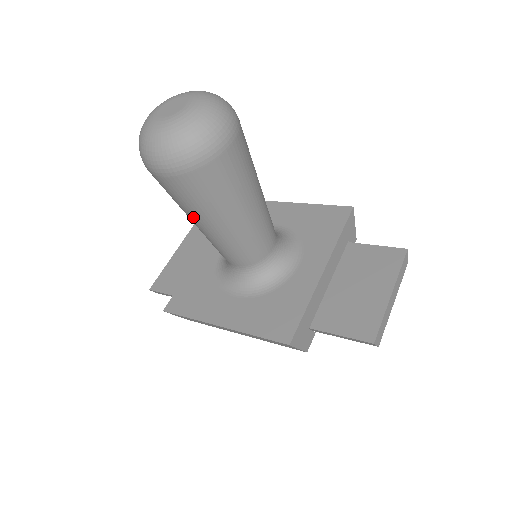
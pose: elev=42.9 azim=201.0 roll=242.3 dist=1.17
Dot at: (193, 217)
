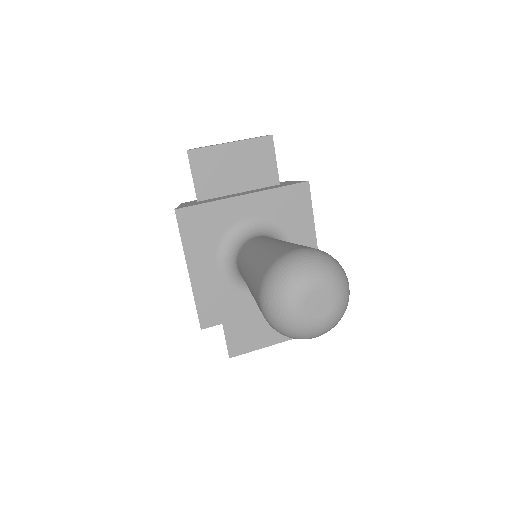
Dot at: (249, 281)
